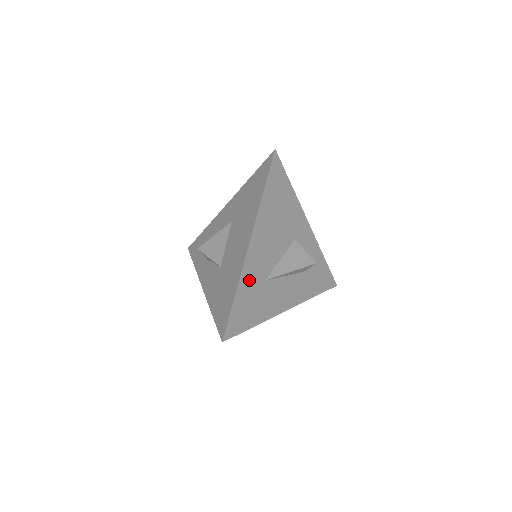
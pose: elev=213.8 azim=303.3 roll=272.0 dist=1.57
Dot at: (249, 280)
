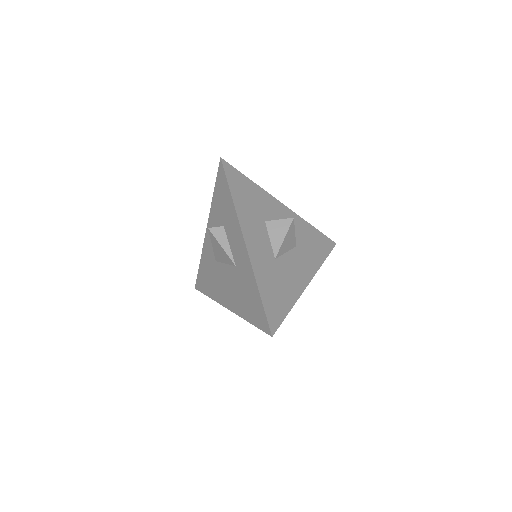
Dot at: occluded
